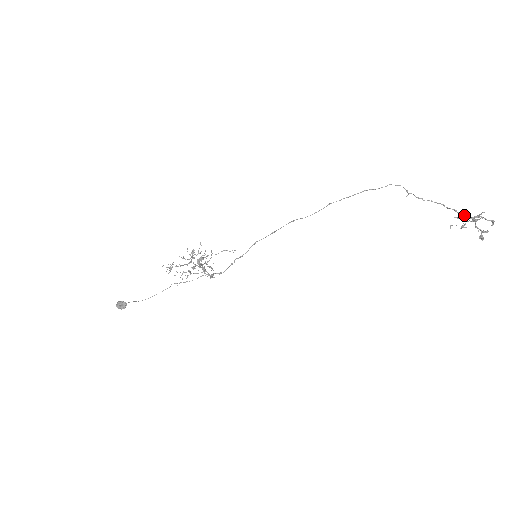
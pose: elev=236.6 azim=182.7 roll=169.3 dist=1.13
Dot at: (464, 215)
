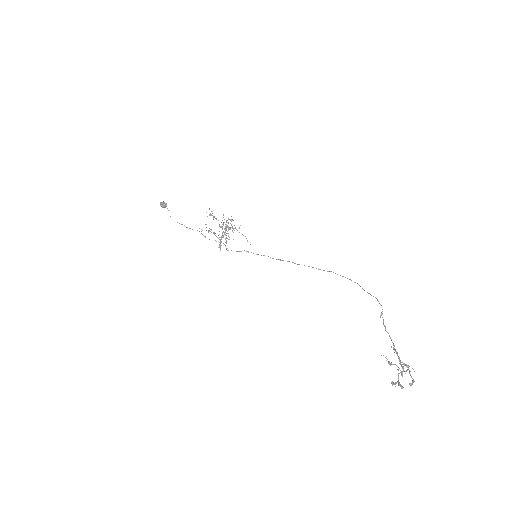
Dot at: (400, 363)
